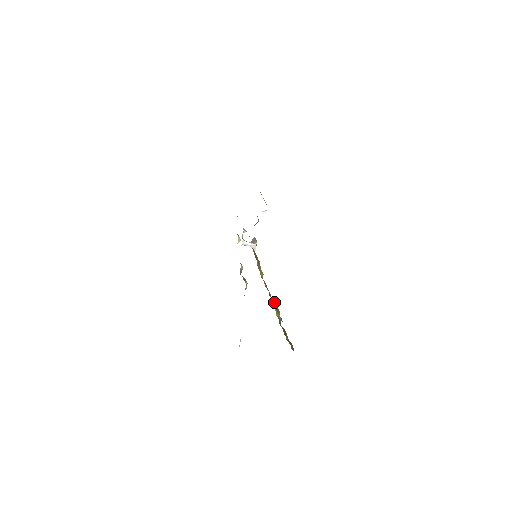
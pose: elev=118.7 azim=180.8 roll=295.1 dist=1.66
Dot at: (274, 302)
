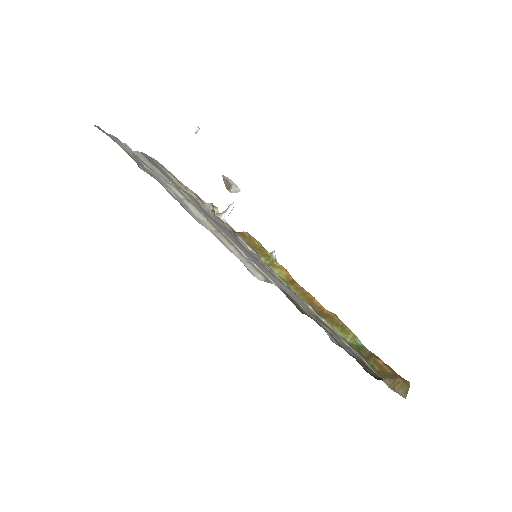
Dot at: (330, 318)
